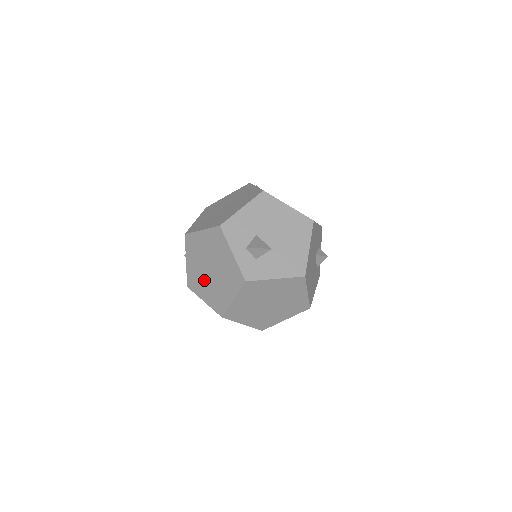
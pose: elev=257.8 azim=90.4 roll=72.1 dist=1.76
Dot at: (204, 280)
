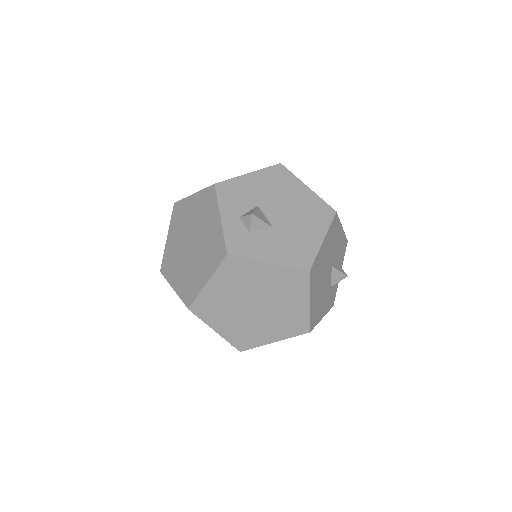
Dot at: (180, 259)
